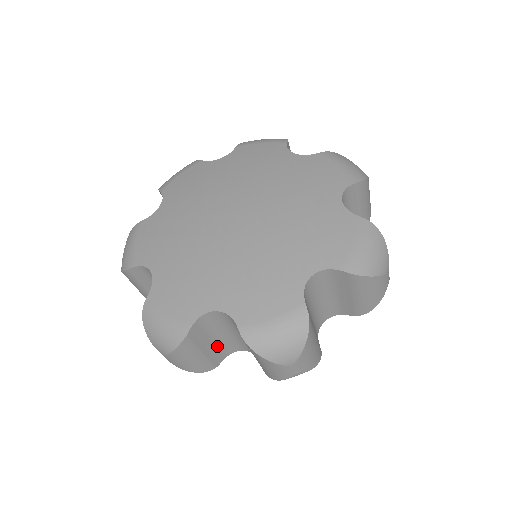
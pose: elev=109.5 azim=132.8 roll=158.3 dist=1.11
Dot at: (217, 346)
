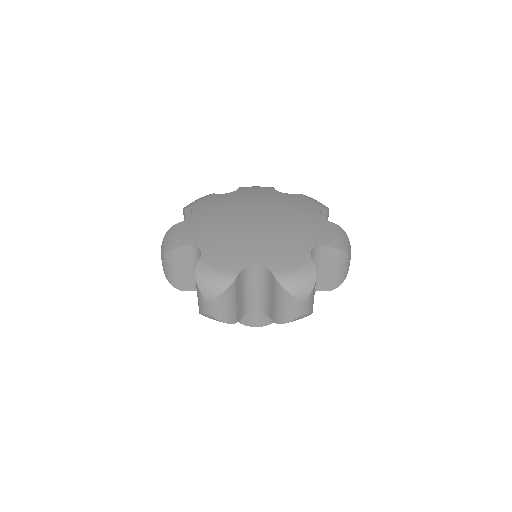
Dot at: (190, 276)
